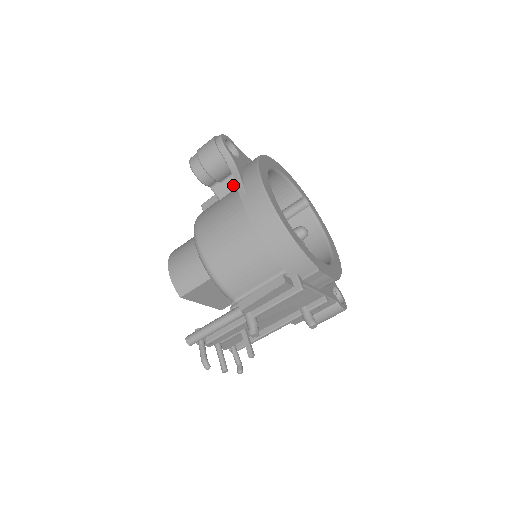
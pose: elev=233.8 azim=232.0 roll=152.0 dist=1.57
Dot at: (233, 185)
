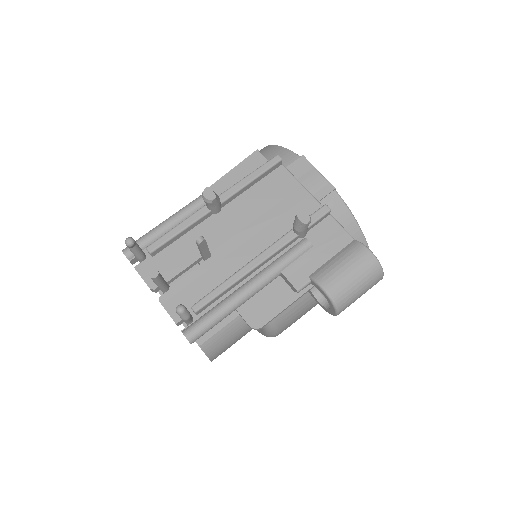
Dot at: occluded
